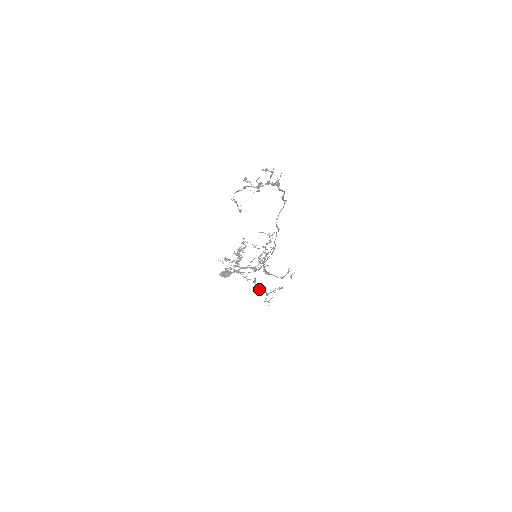
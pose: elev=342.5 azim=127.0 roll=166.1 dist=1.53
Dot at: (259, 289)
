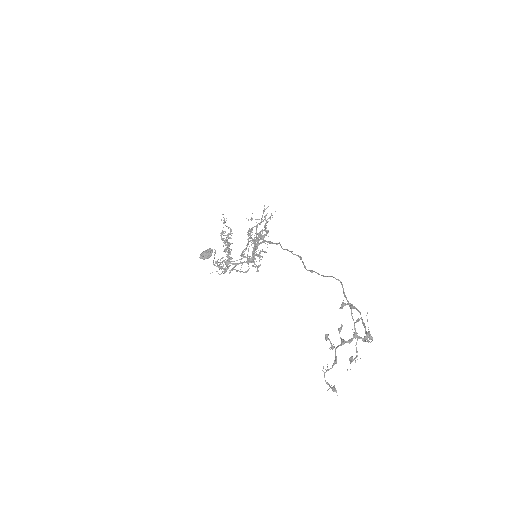
Dot at: occluded
